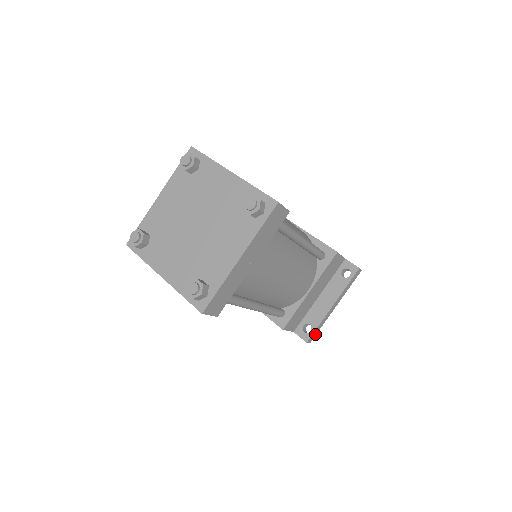
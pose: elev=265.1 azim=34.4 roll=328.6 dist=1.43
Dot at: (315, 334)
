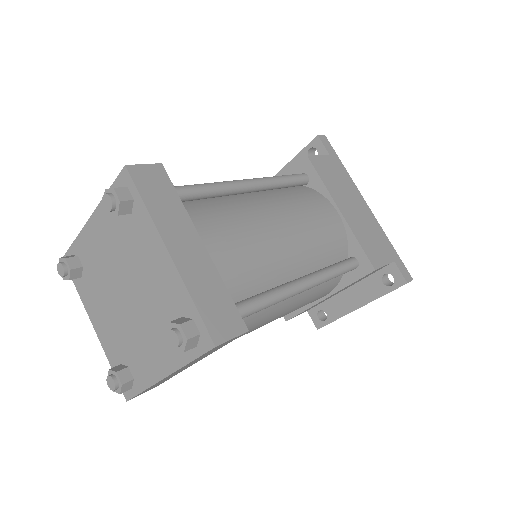
Dot at: occluded
